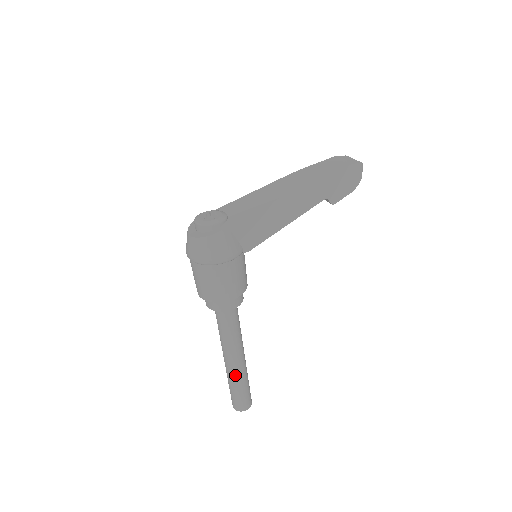
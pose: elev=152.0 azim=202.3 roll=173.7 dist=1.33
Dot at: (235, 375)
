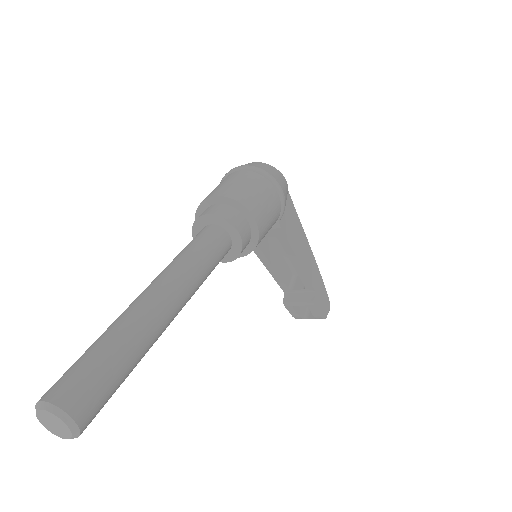
Dot at: (148, 322)
